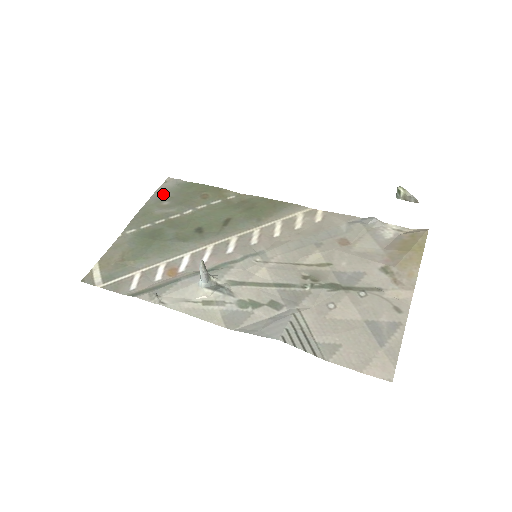
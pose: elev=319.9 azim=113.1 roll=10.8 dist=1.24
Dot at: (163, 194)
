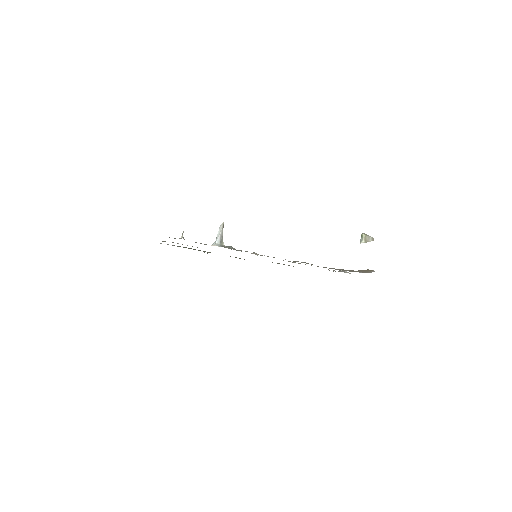
Dot at: occluded
